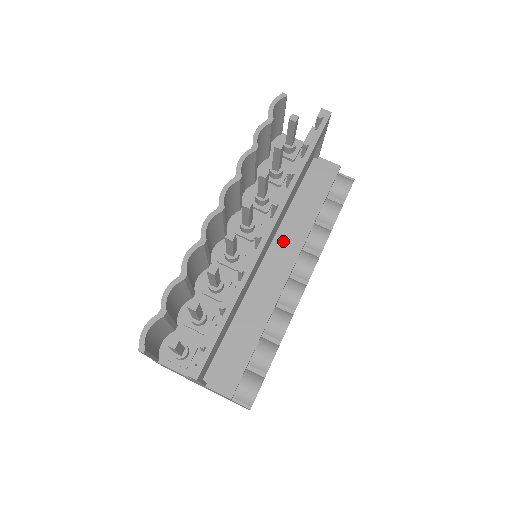
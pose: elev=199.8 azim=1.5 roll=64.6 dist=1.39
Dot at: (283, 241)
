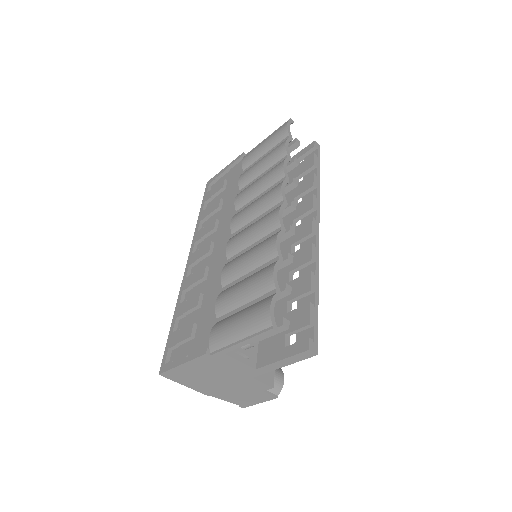
Dot at: occluded
